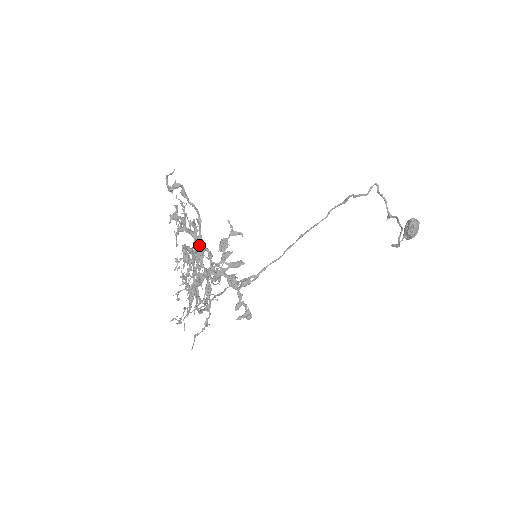
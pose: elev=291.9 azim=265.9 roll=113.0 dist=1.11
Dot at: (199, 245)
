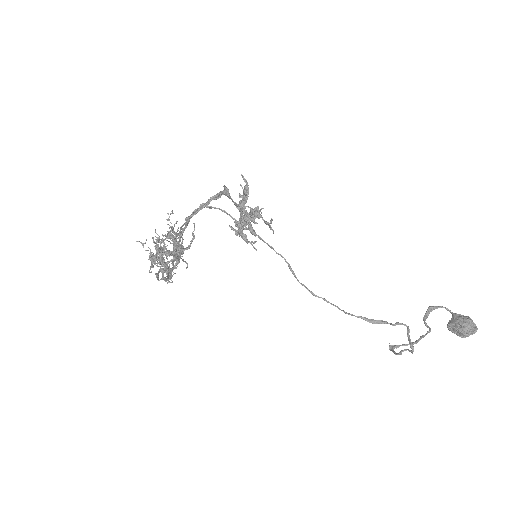
Dot at: (166, 270)
